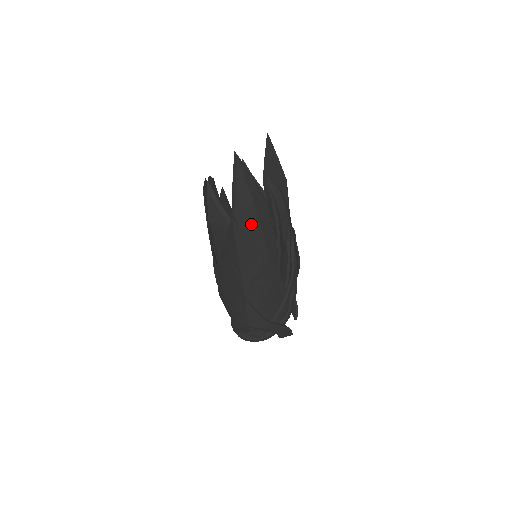
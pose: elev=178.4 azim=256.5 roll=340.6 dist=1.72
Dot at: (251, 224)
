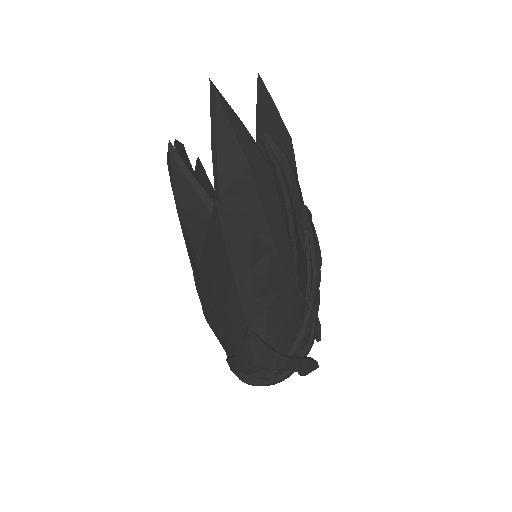
Dot at: (248, 207)
